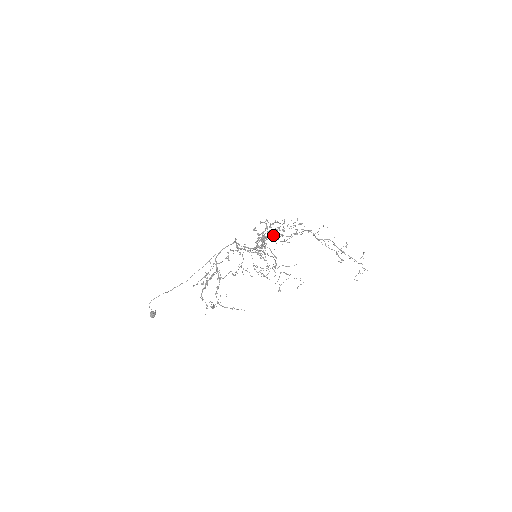
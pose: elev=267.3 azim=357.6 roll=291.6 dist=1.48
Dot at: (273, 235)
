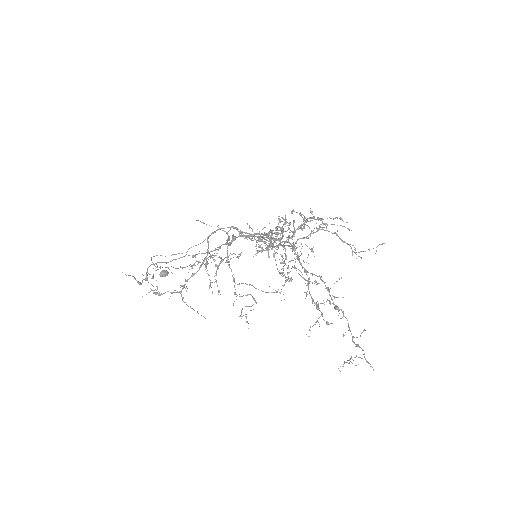
Dot at: occluded
